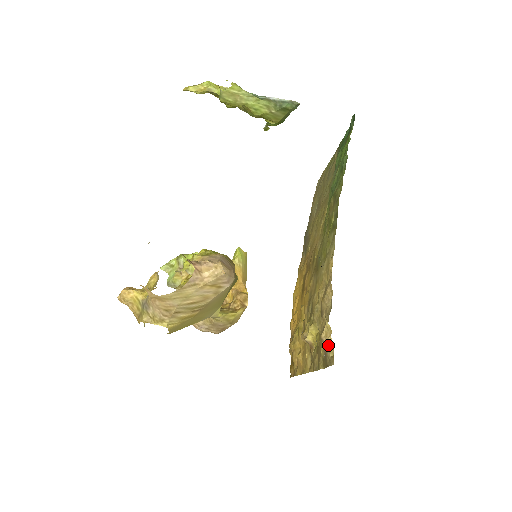
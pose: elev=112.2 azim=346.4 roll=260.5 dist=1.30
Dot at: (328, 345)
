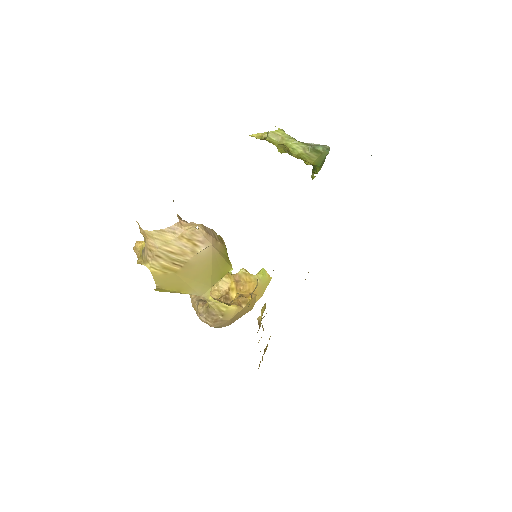
Dot at: occluded
